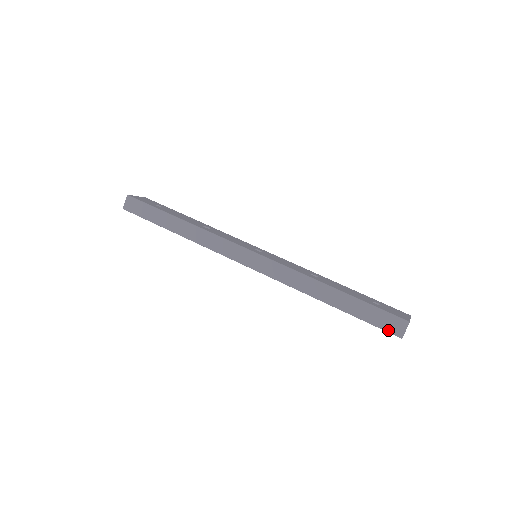
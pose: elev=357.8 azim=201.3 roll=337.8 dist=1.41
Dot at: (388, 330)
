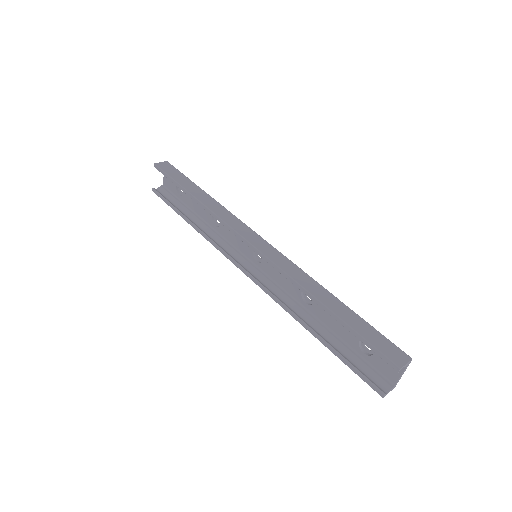
Dot at: (386, 354)
